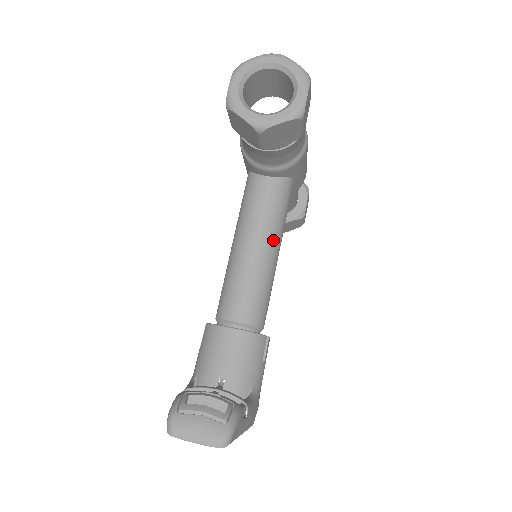
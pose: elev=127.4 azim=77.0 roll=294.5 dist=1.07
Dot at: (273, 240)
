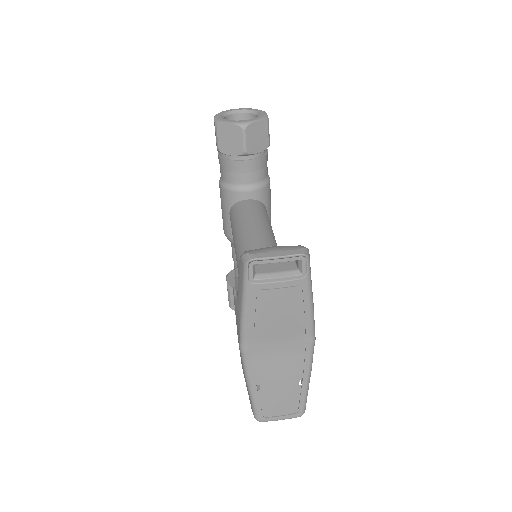
Dot at: (268, 227)
